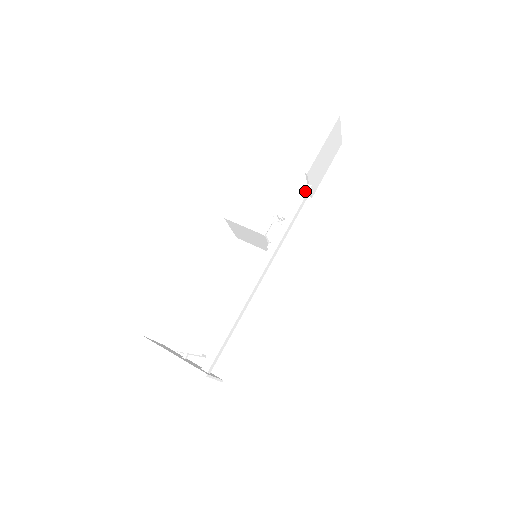
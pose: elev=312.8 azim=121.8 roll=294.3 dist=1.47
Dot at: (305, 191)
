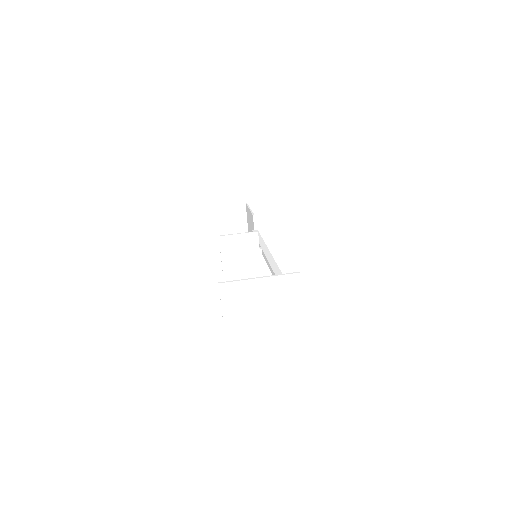
Dot at: occluded
